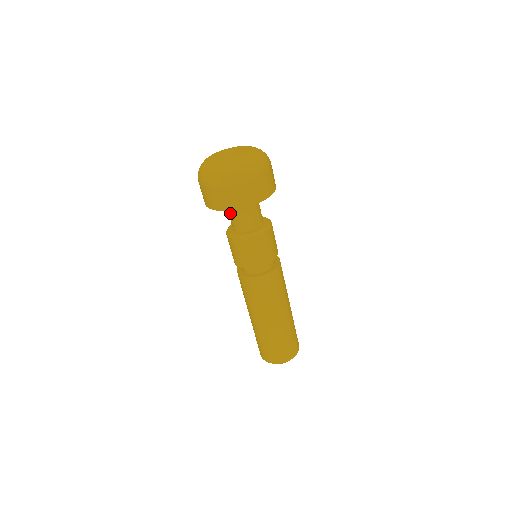
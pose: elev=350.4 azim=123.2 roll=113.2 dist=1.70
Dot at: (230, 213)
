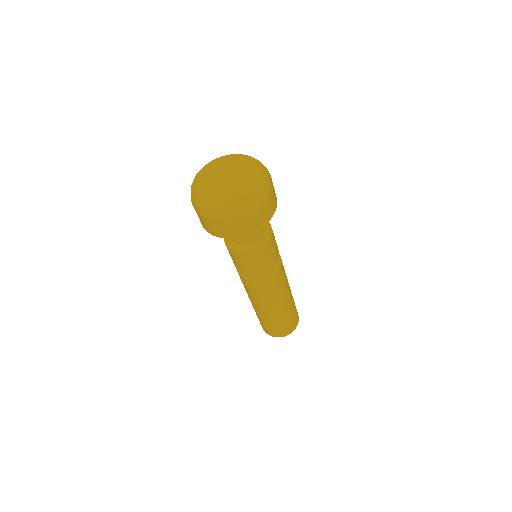
Dot at: occluded
